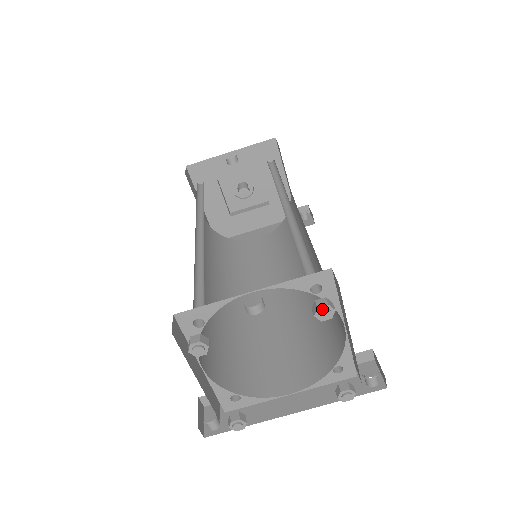
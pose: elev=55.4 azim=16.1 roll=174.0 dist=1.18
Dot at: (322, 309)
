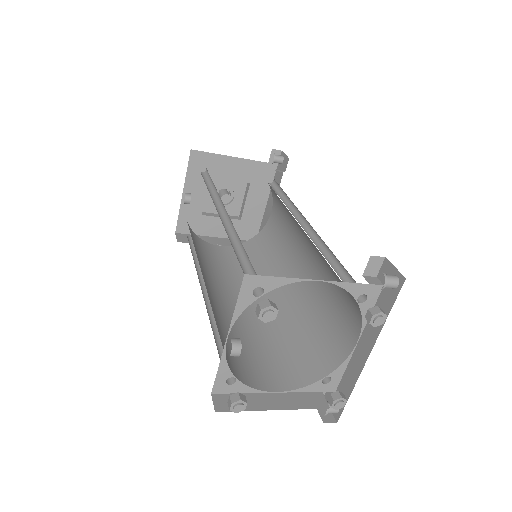
Dot at: (262, 316)
